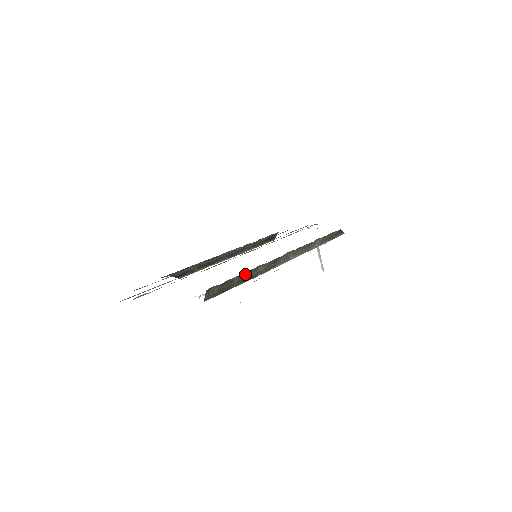
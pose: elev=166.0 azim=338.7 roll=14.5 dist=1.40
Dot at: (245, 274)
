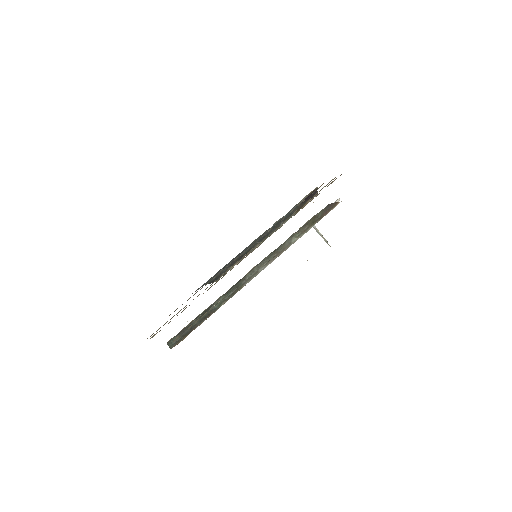
Dot at: (202, 314)
